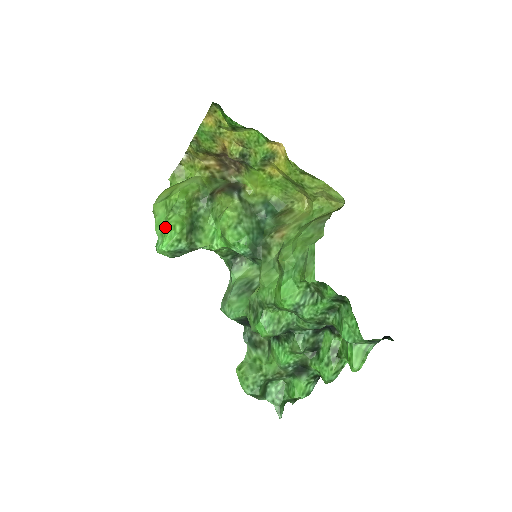
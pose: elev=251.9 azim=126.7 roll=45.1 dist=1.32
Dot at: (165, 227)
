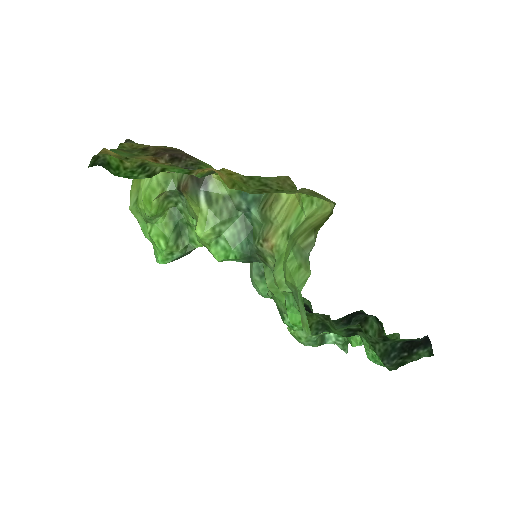
Dot at: (151, 240)
